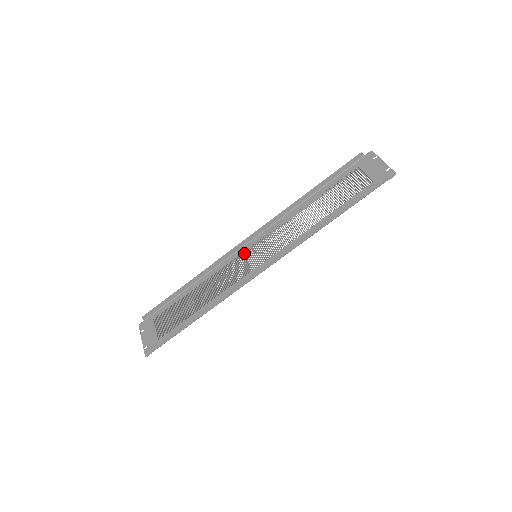
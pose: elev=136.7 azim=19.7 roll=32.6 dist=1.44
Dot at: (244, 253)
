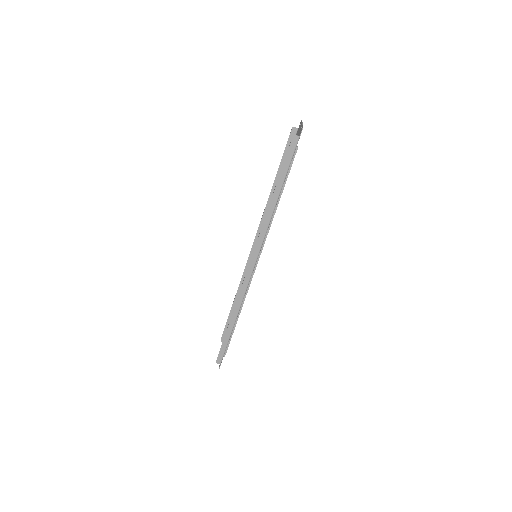
Dot at: occluded
